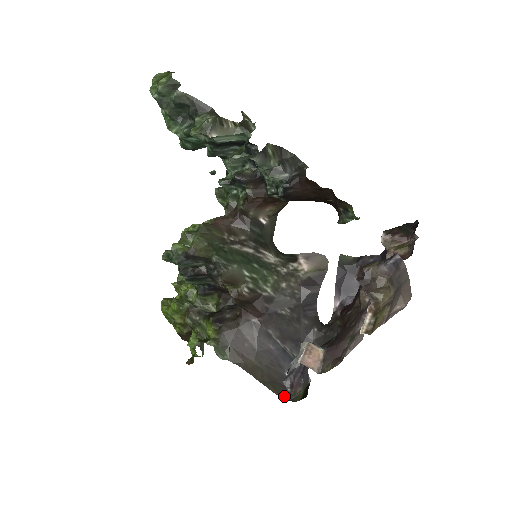
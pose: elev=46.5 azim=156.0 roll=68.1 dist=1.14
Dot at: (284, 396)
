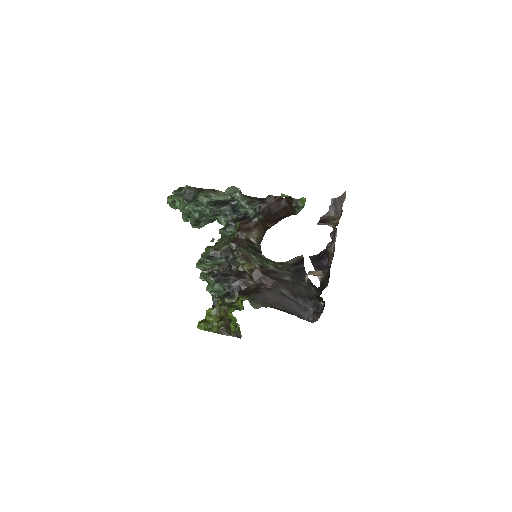
Dot at: occluded
